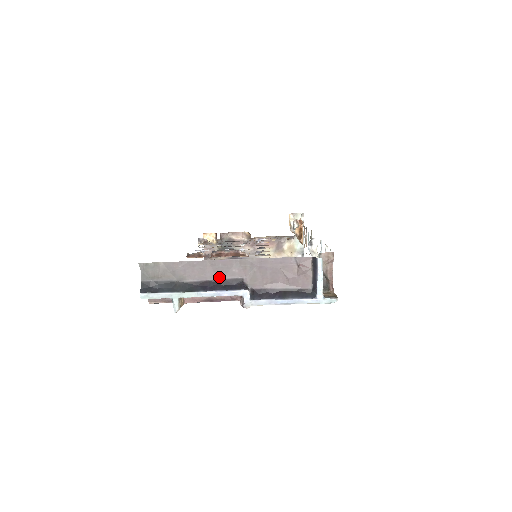
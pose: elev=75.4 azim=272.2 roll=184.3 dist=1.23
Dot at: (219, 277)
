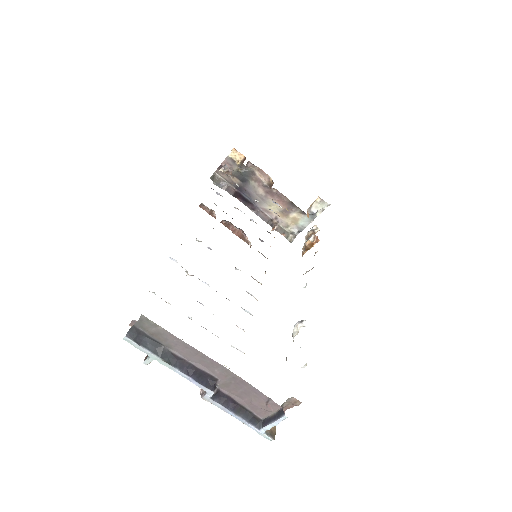
Dot at: (200, 366)
